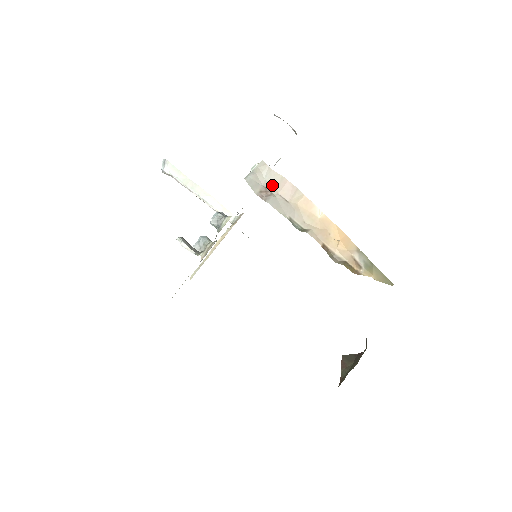
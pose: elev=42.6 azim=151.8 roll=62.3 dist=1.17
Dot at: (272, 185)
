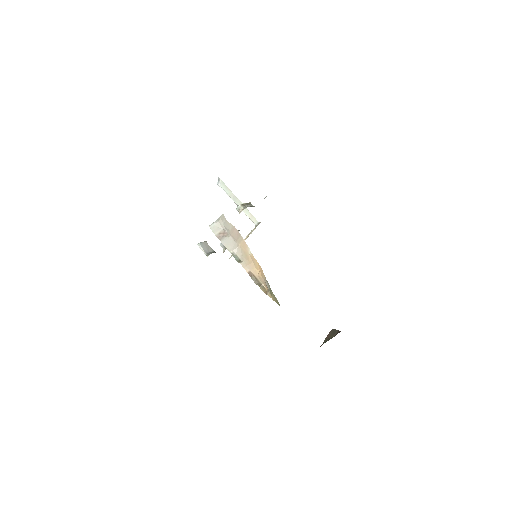
Dot at: (228, 229)
